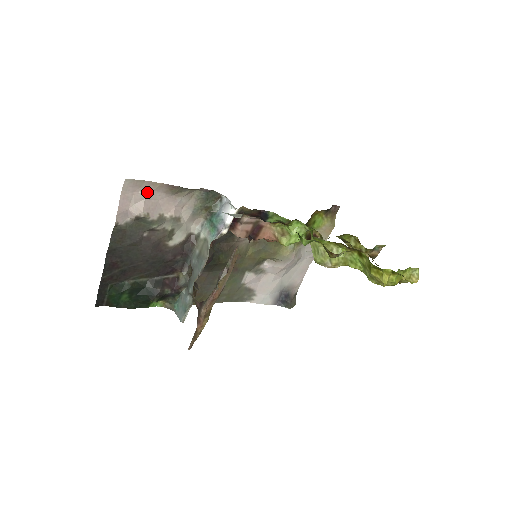
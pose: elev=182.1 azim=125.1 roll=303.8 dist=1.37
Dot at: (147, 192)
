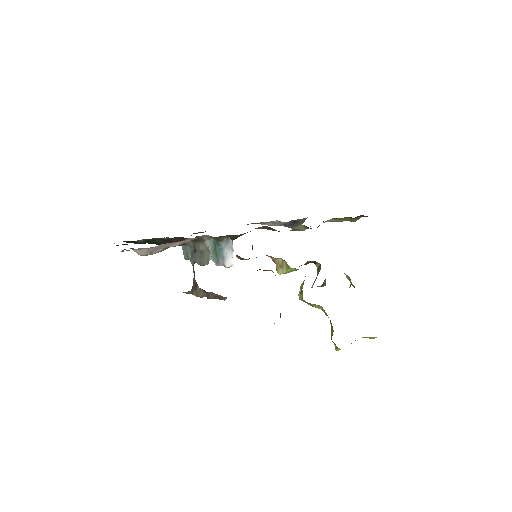
Dot at: (150, 247)
